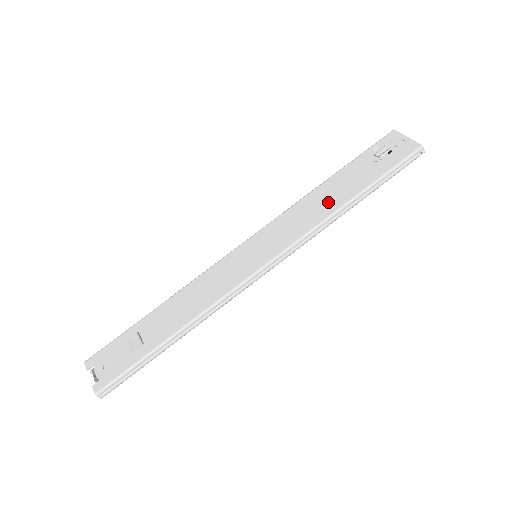
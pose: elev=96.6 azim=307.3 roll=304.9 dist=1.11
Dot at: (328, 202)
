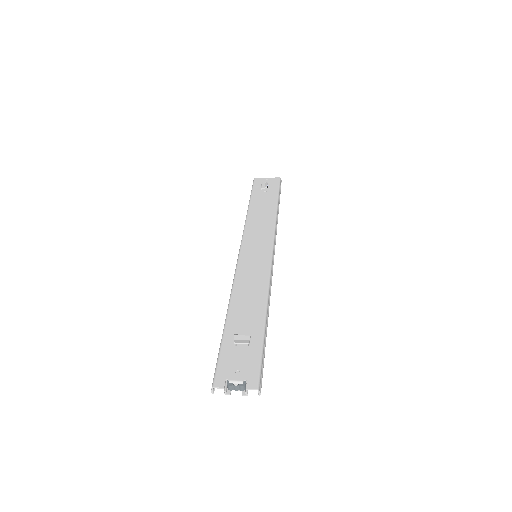
Dot at: (265, 214)
